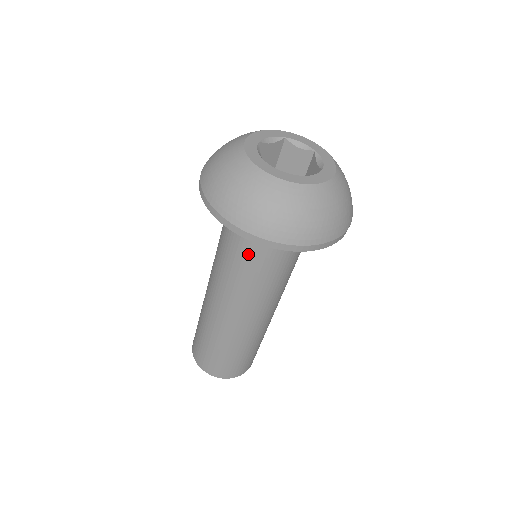
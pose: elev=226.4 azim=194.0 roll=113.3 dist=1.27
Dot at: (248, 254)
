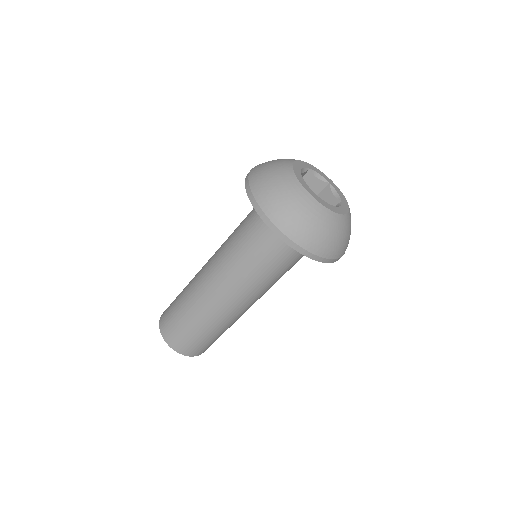
Dot at: (273, 259)
